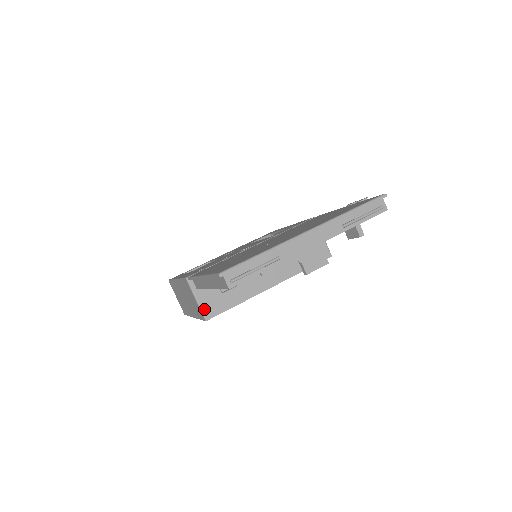
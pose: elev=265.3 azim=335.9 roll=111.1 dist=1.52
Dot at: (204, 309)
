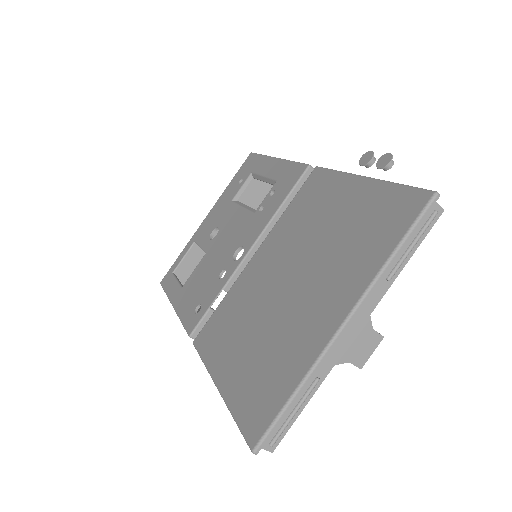
Dot at: occluded
